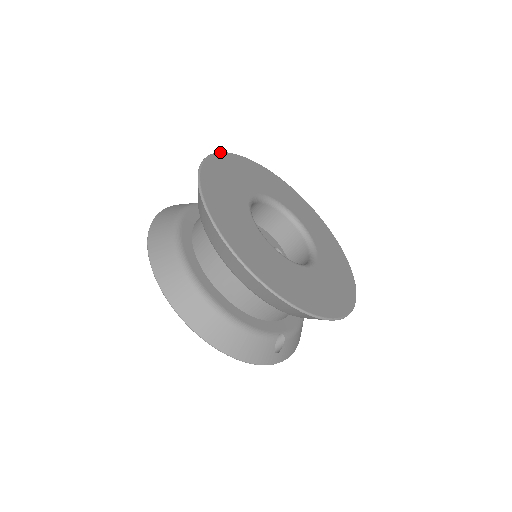
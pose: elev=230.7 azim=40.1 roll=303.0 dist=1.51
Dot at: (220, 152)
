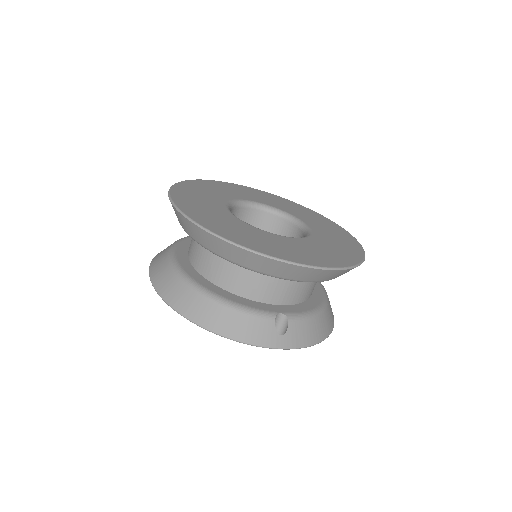
Dot at: (210, 180)
